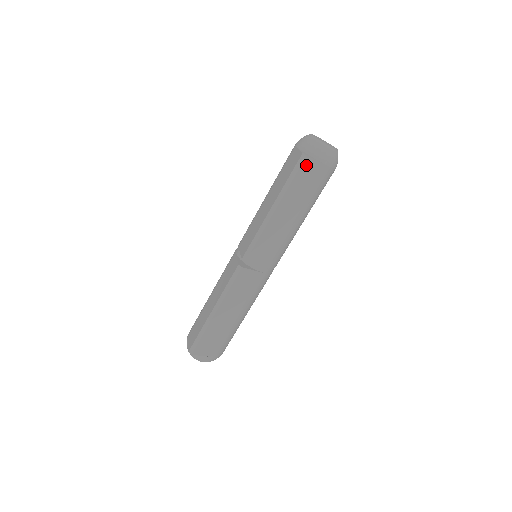
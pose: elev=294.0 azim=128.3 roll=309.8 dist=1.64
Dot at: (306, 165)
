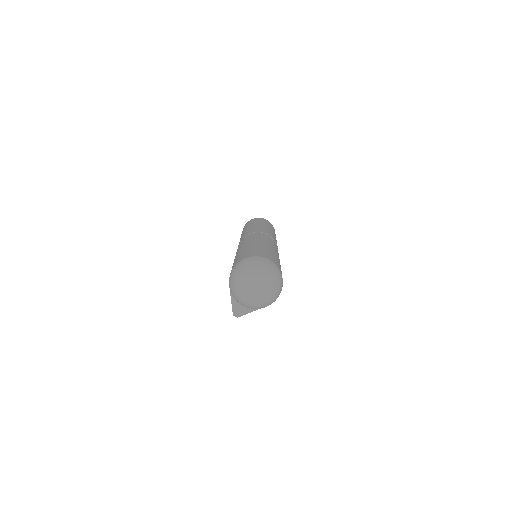
Dot at: occluded
